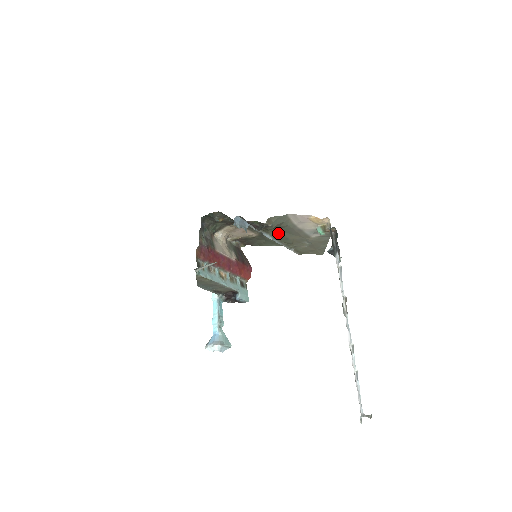
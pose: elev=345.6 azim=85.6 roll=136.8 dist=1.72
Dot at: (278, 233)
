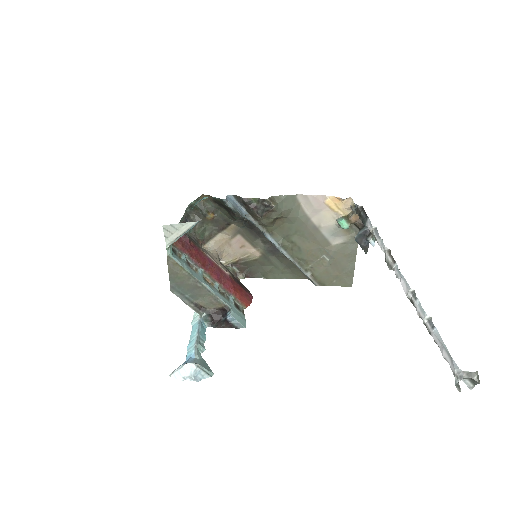
Dot at: (286, 237)
